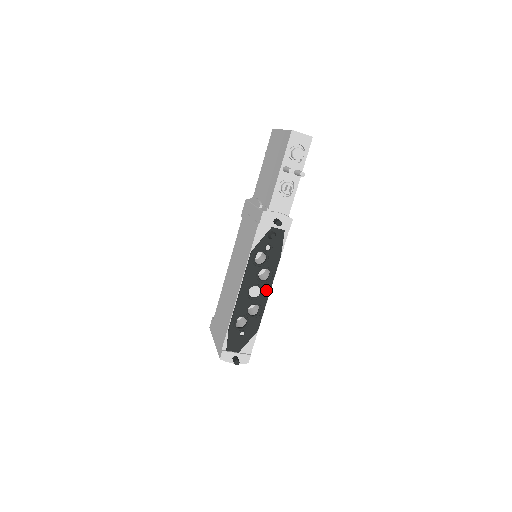
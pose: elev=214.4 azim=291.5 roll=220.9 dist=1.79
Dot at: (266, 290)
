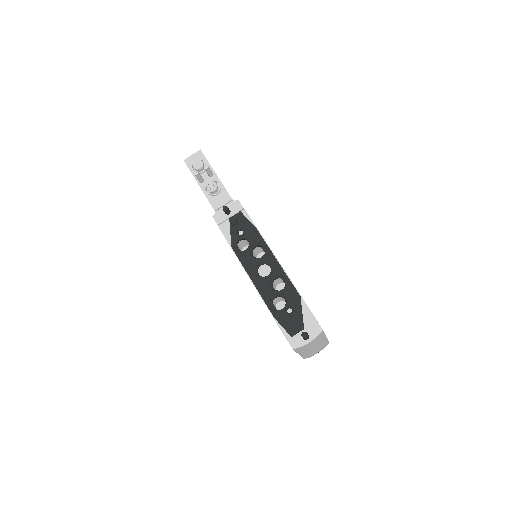
Dot at: (272, 261)
